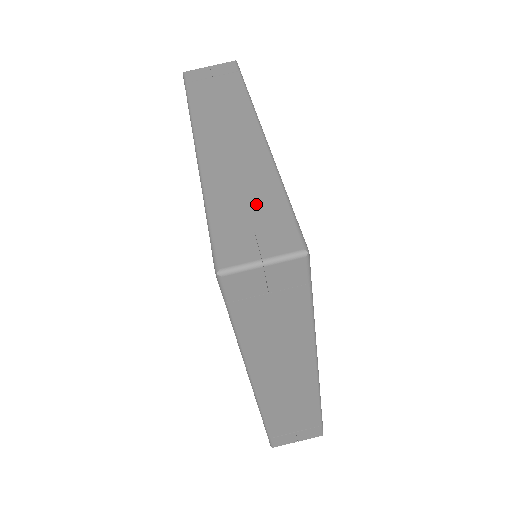
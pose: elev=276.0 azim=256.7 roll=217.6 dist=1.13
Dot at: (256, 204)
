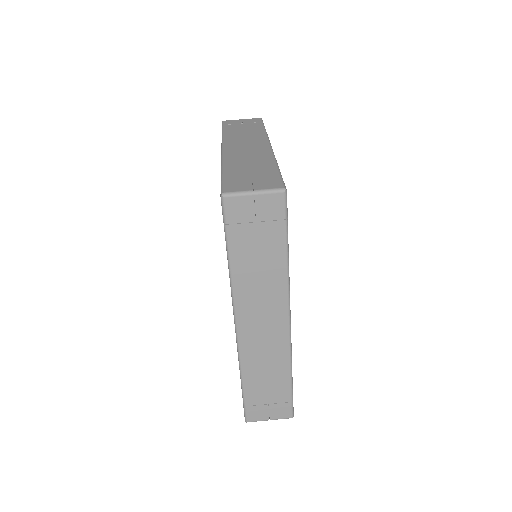
Dot at: (257, 171)
